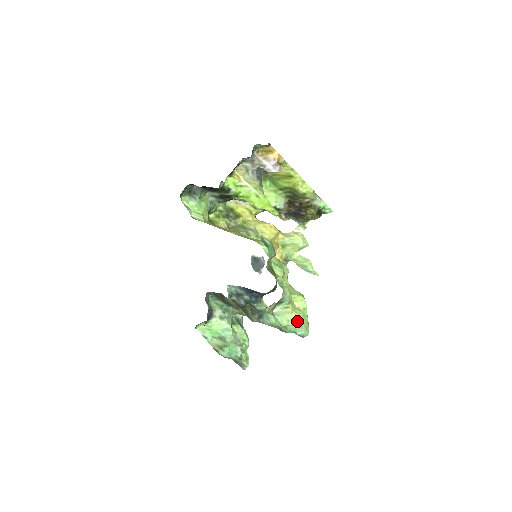
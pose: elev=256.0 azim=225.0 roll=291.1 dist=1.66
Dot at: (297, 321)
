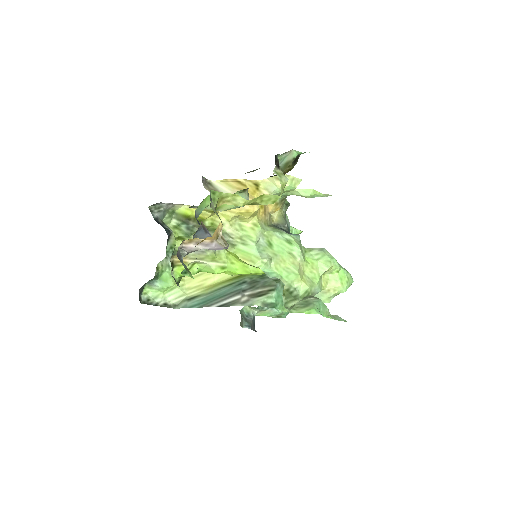
Dot at: (338, 293)
